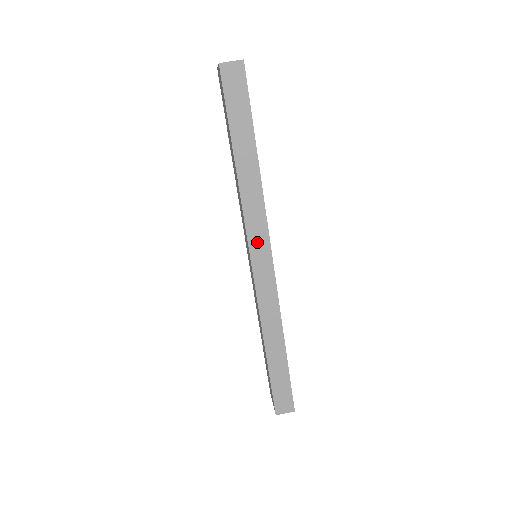
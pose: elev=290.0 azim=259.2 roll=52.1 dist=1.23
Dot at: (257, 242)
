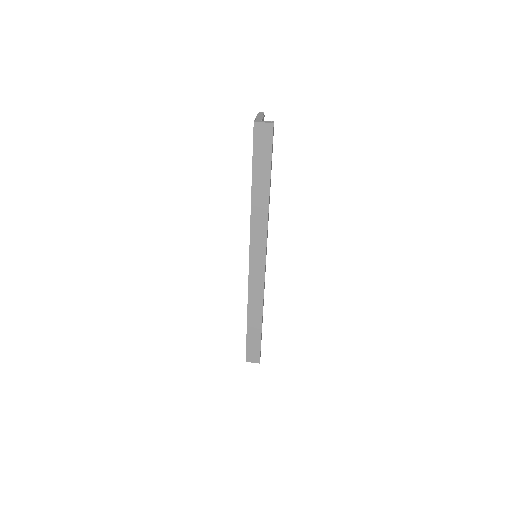
Dot at: (256, 250)
